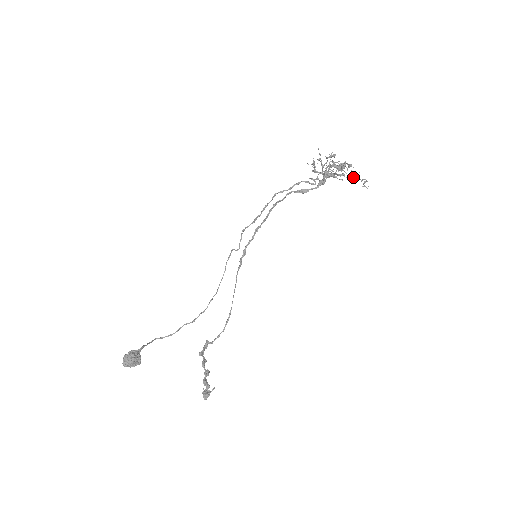
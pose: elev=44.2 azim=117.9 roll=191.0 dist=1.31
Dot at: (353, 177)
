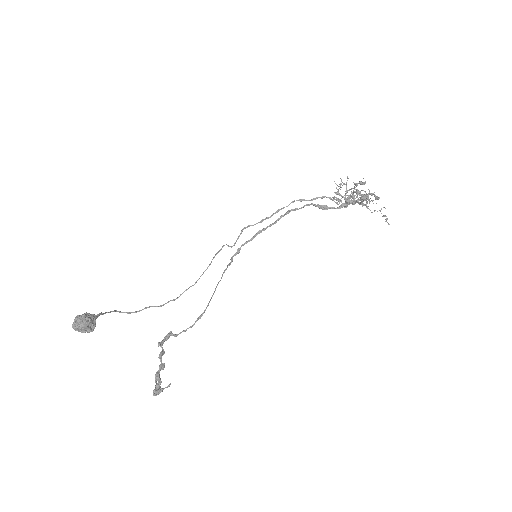
Dot at: occluded
